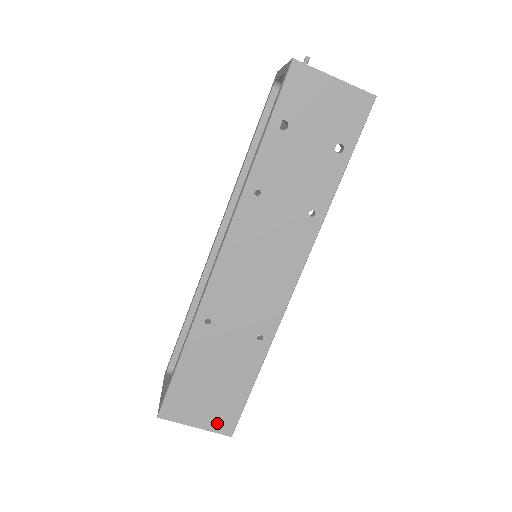
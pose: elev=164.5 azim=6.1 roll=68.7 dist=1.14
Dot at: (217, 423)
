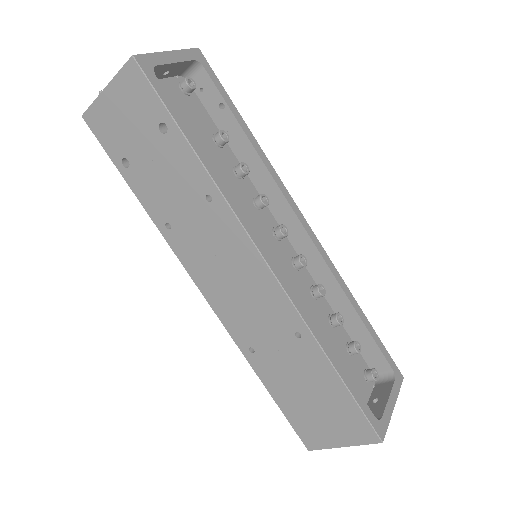
Dot at: (355, 435)
